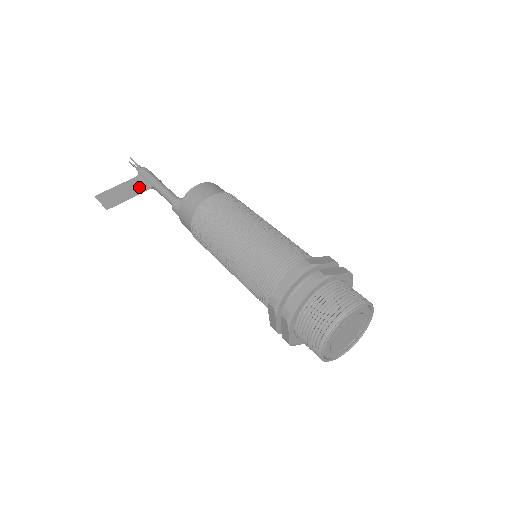
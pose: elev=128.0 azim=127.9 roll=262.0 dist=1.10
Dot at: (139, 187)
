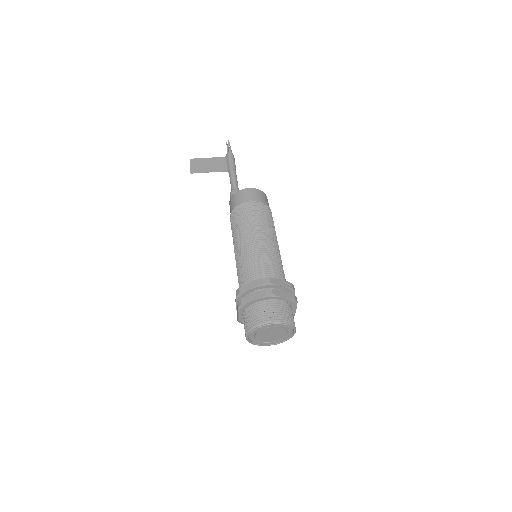
Dot at: (220, 166)
